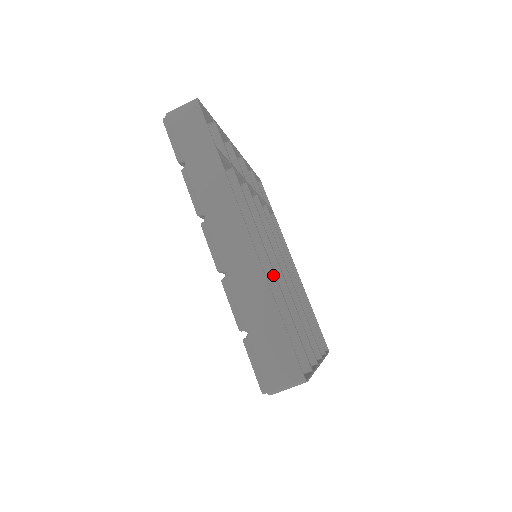
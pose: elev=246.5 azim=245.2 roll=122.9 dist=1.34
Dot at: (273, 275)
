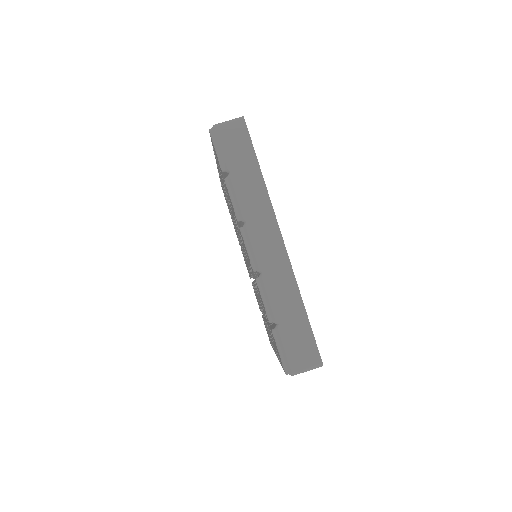
Dot at: occluded
